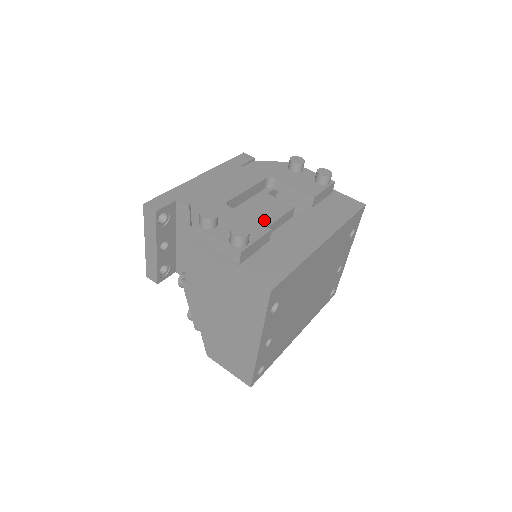
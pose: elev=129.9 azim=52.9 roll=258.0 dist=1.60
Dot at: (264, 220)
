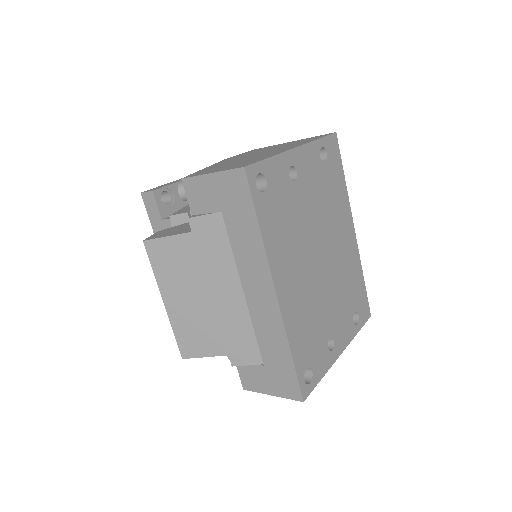
Dot at: occluded
